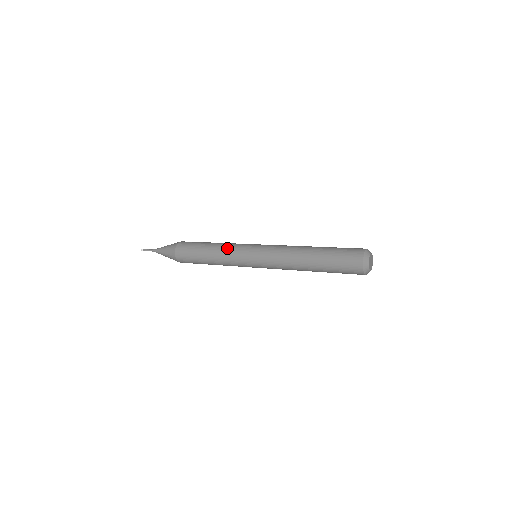
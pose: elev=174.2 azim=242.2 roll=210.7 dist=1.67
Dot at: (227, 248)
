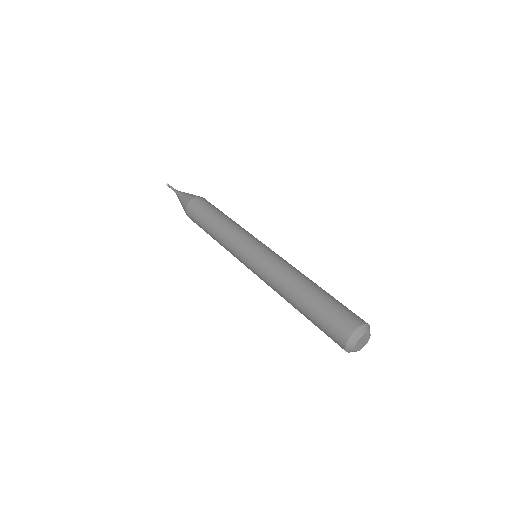
Dot at: (228, 234)
